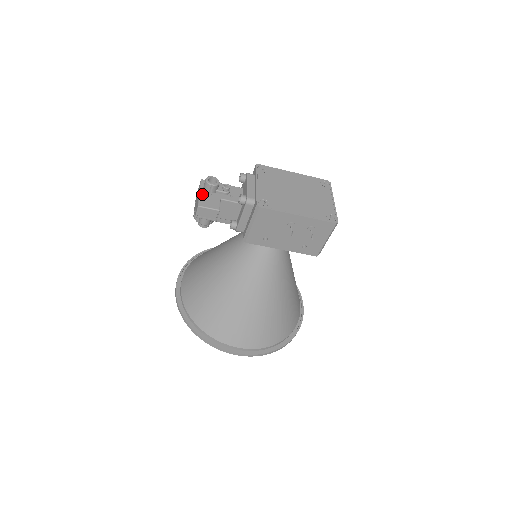
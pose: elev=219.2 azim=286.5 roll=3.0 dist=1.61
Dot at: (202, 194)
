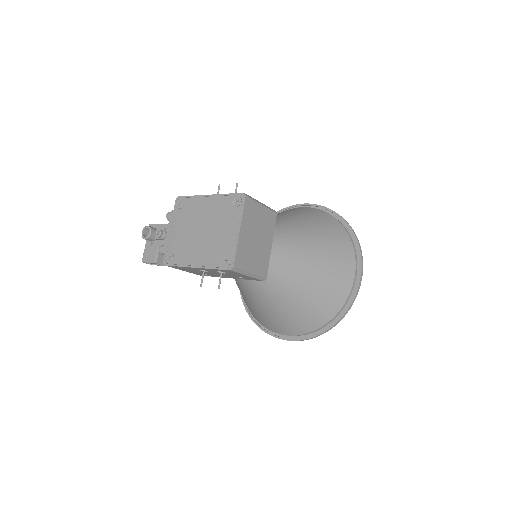
Dot at: (146, 245)
